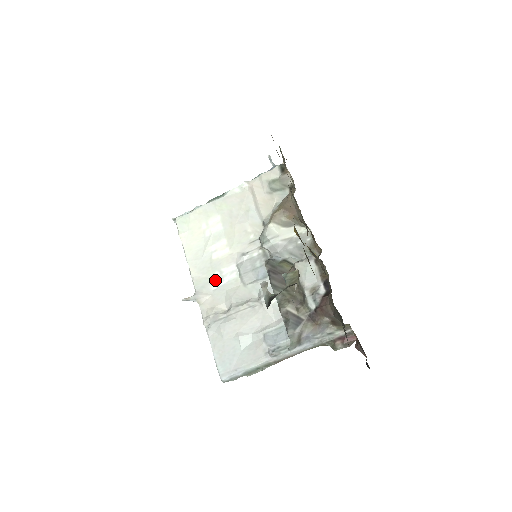
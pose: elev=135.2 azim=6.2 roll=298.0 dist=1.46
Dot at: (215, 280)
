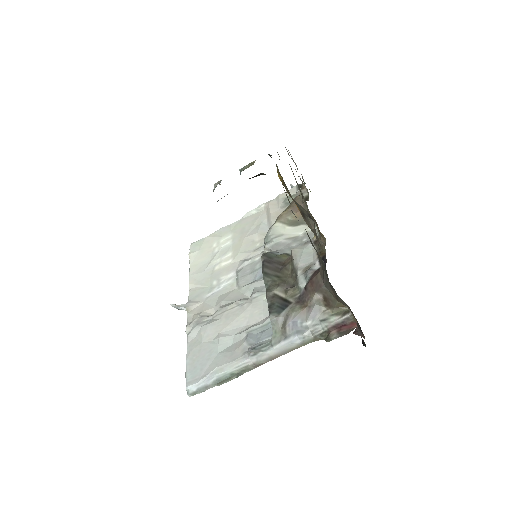
Dot at: (211, 288)
